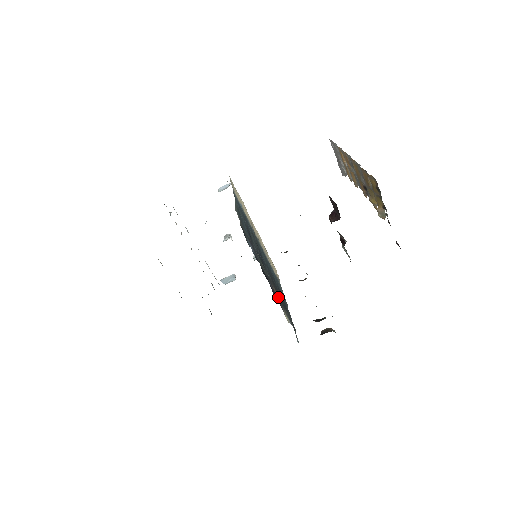
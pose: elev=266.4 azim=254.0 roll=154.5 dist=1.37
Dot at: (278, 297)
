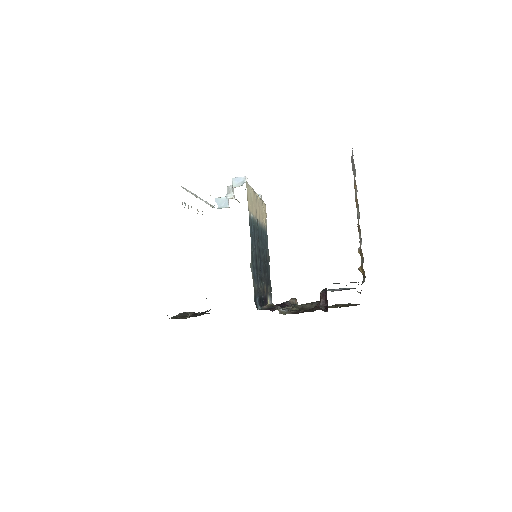
Dot at: (266, 290)
